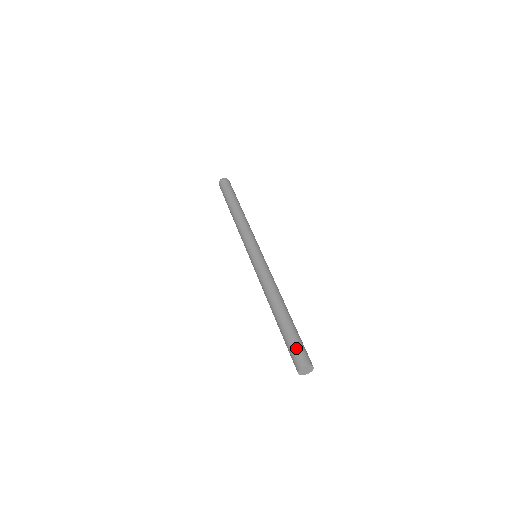
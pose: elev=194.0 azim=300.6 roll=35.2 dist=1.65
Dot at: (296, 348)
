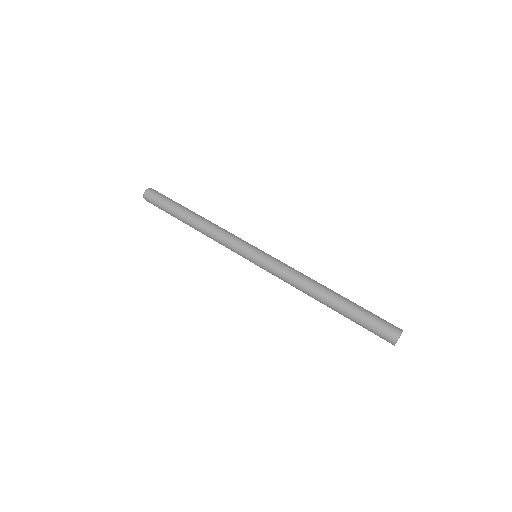
Dot at: (377, 326)
